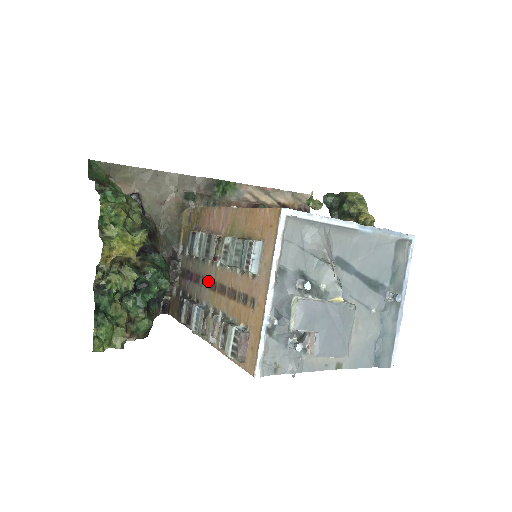
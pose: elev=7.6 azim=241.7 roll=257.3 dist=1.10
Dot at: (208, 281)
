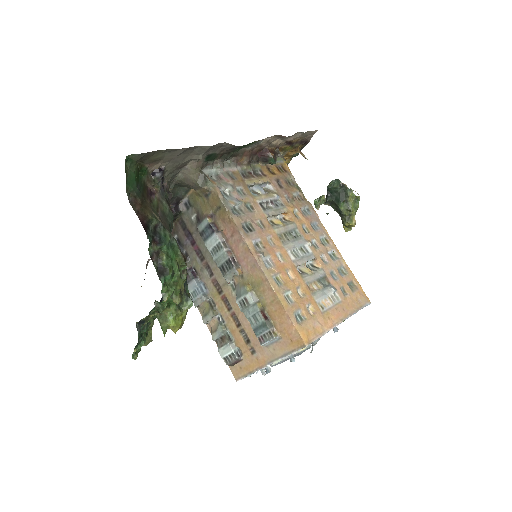
Dot at: (214, 277)
